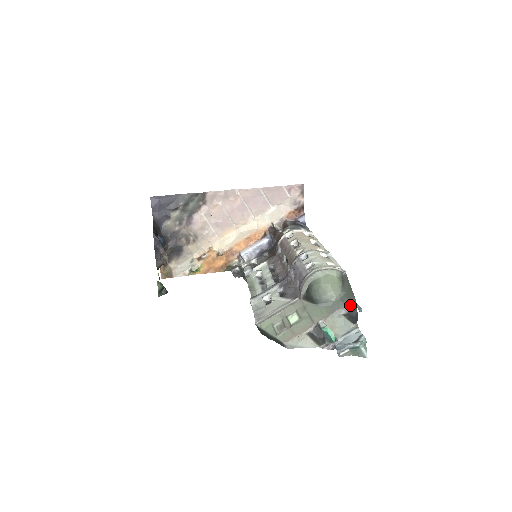
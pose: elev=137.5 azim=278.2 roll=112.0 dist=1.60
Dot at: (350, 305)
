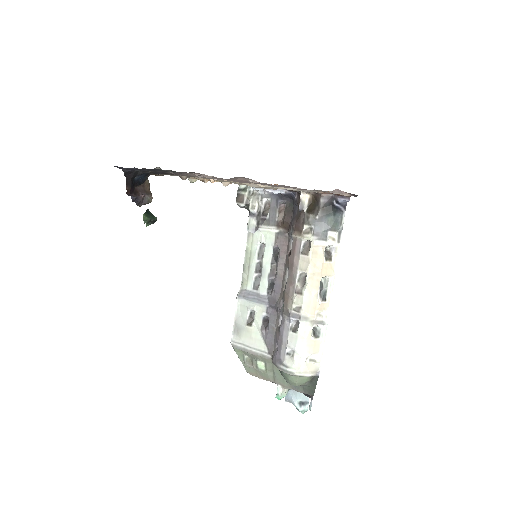
Dot at: (307, 394)
